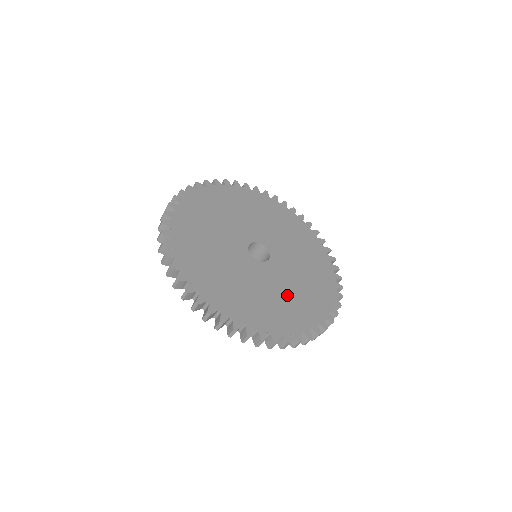
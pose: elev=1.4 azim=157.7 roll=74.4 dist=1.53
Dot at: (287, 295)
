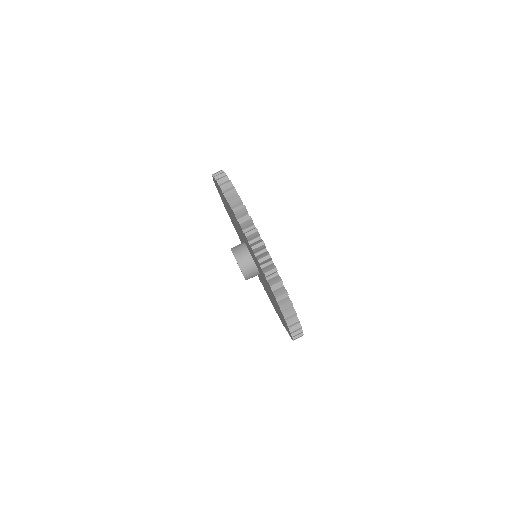
Dot at: occluded
